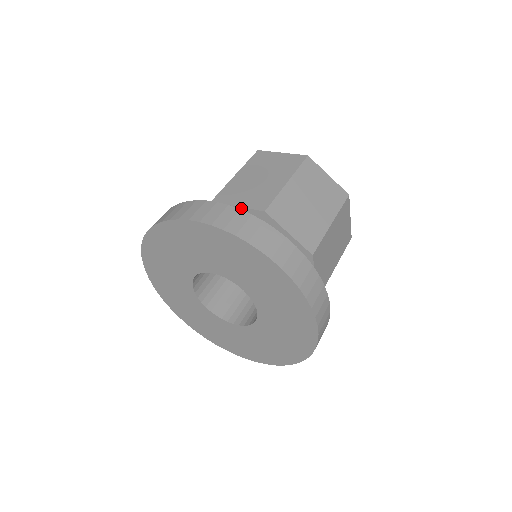
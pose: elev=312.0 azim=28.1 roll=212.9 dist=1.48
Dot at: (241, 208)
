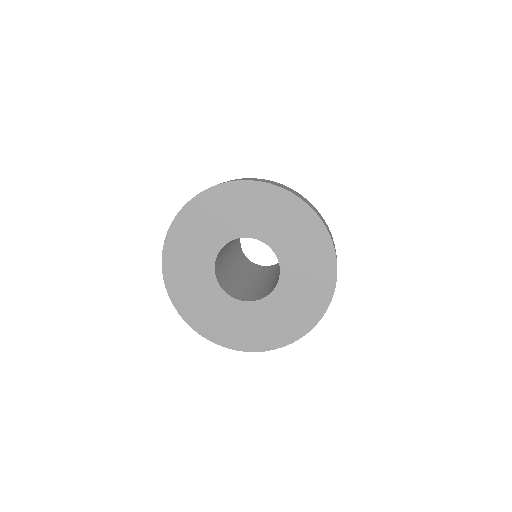
Dot at: occluded
